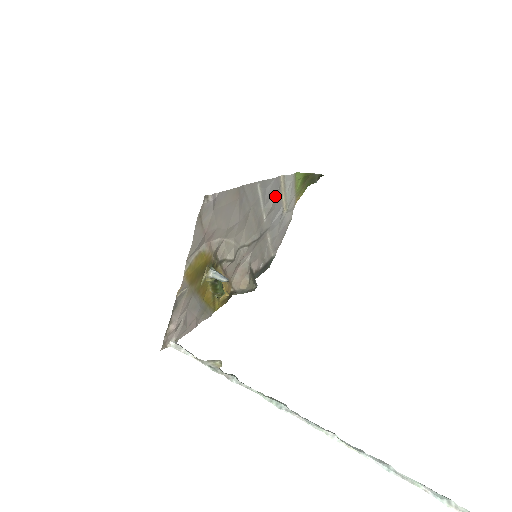
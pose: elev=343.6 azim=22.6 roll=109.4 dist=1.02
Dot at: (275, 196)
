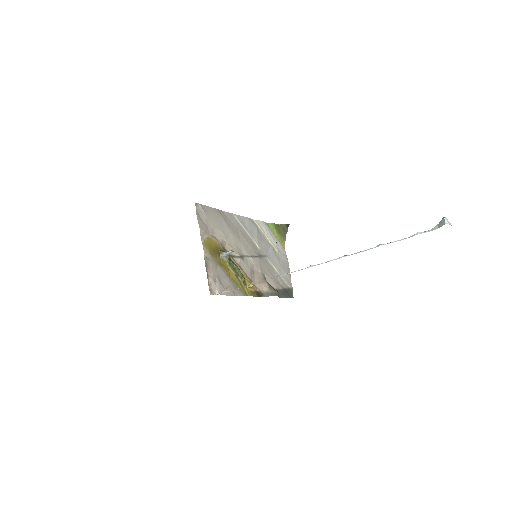
Dot at: (256, 232)
